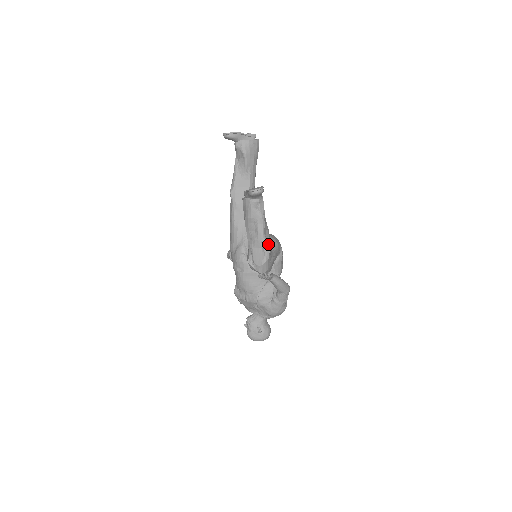
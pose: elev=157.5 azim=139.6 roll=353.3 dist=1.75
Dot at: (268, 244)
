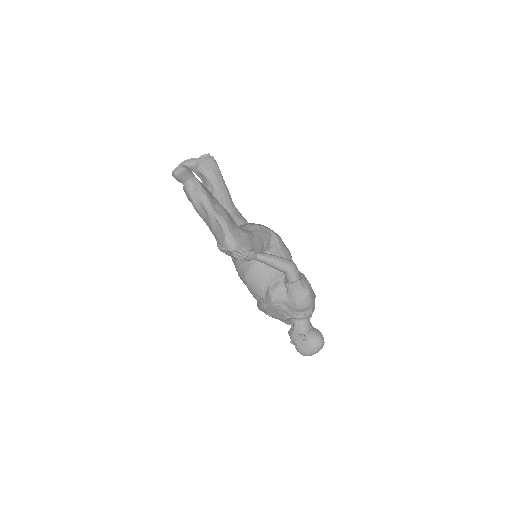
Dot at: (222, 217)
